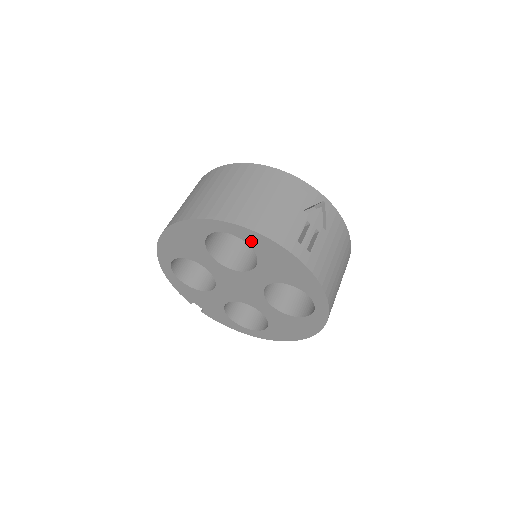
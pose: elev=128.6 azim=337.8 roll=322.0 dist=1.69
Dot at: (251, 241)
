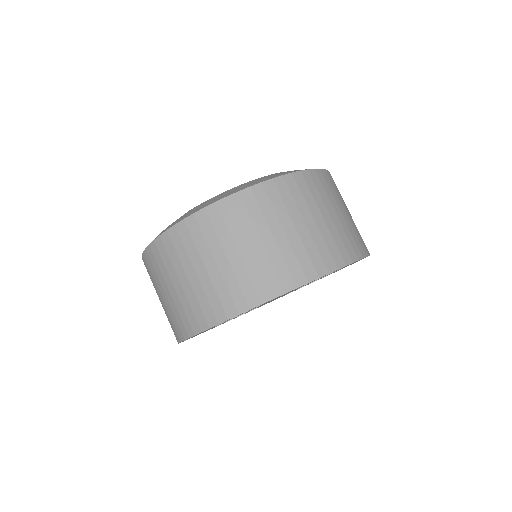
Dot at: occluded
